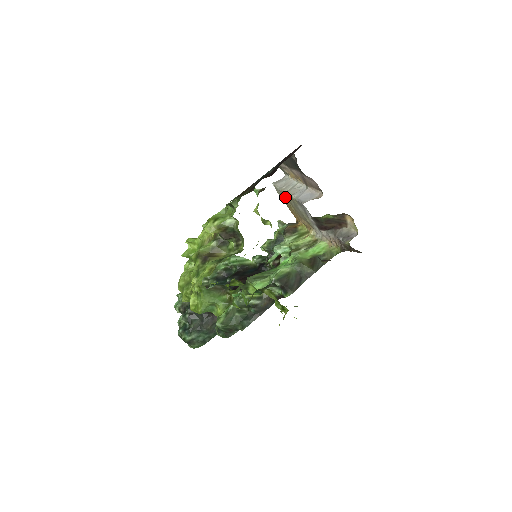
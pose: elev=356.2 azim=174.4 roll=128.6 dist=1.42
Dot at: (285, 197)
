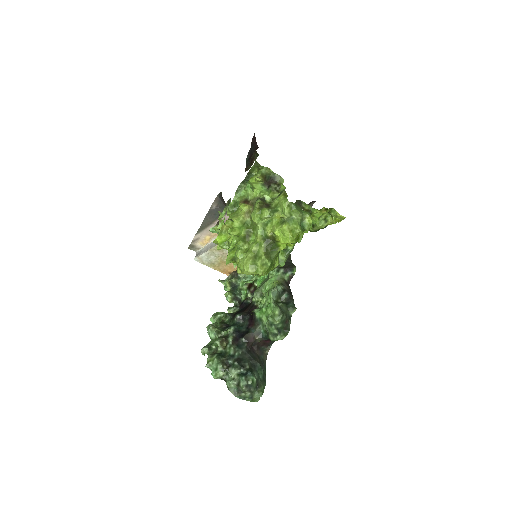
Dot at: (214, 255)
